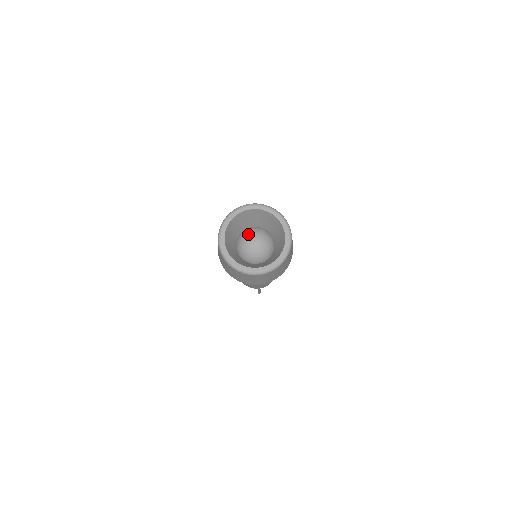
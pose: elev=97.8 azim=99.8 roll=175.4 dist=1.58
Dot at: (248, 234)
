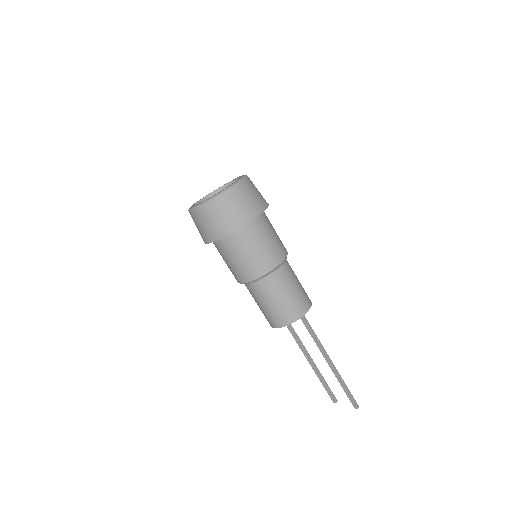
Dot at: occluded
